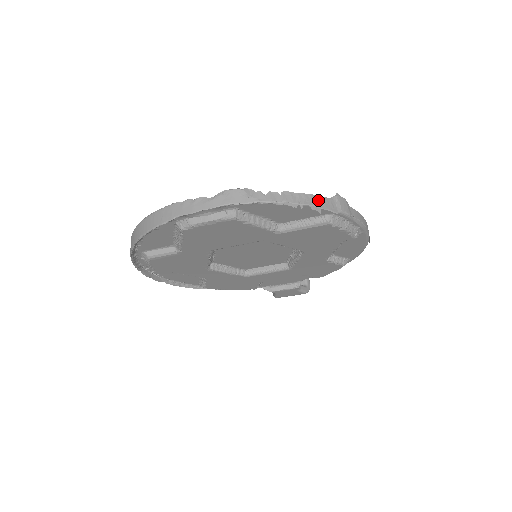
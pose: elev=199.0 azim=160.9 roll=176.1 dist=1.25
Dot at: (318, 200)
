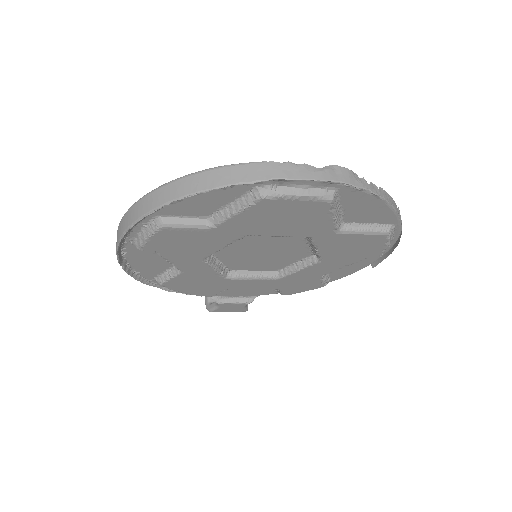
Dot at: (396, 206)
